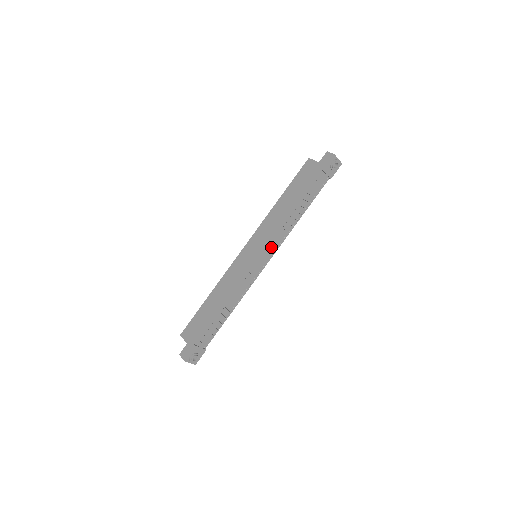
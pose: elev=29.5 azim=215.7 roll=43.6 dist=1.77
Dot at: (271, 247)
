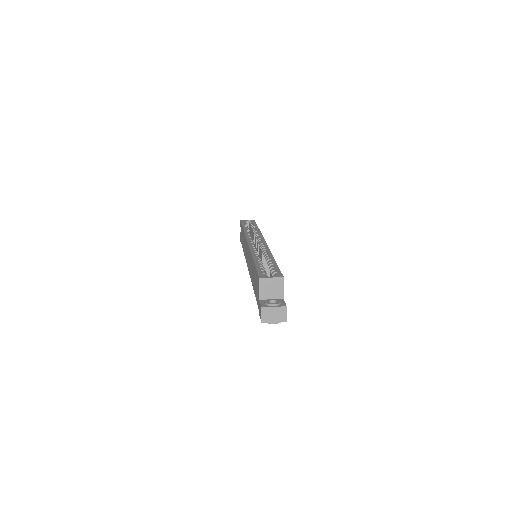
Dot at: occluded
